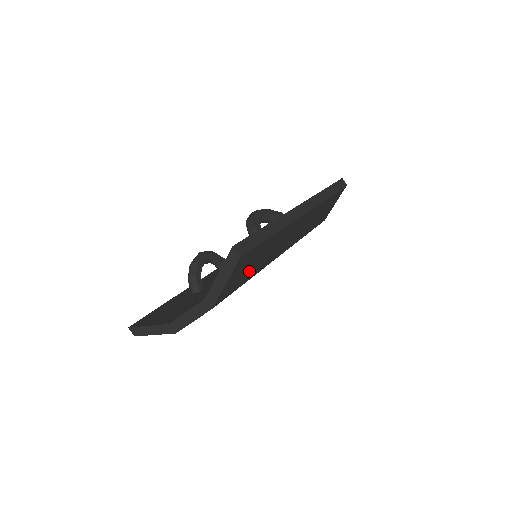
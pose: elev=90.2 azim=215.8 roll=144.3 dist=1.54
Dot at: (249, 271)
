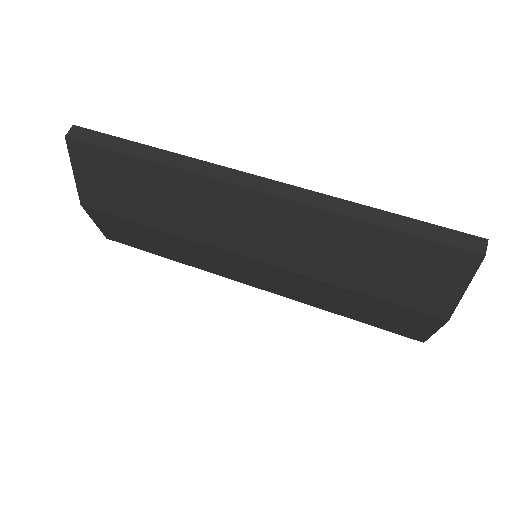
Dot at: (135, 202)
